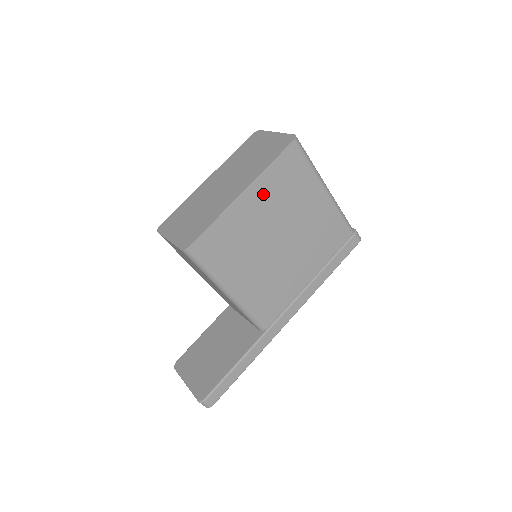
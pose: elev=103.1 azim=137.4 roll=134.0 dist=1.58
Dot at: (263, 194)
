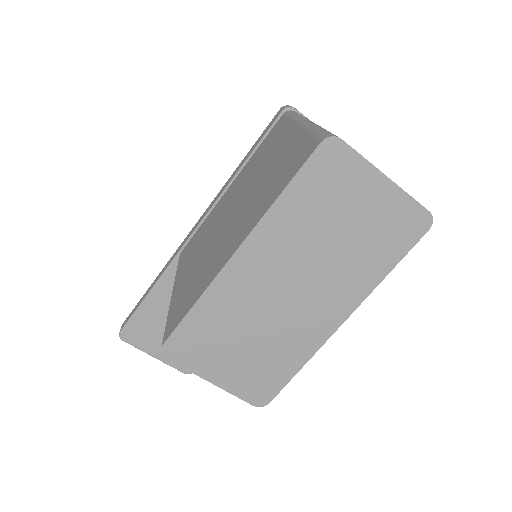
Dot at: occluded
